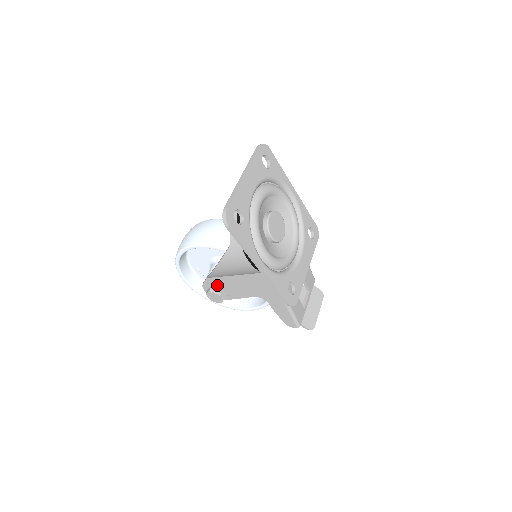
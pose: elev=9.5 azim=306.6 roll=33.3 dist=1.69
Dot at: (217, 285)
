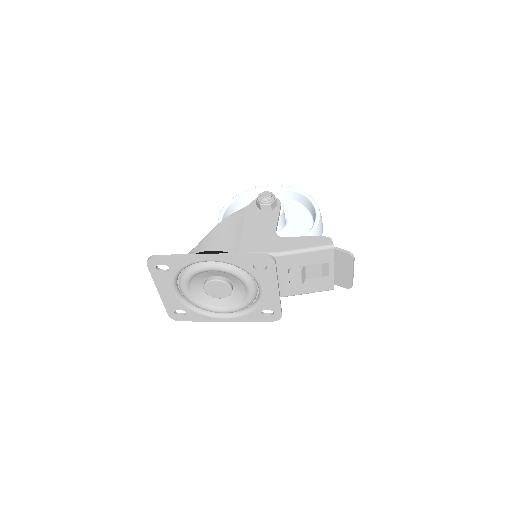
Dot at: occluded
